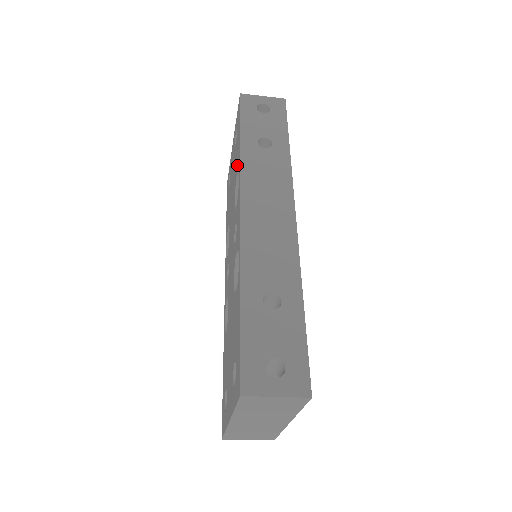
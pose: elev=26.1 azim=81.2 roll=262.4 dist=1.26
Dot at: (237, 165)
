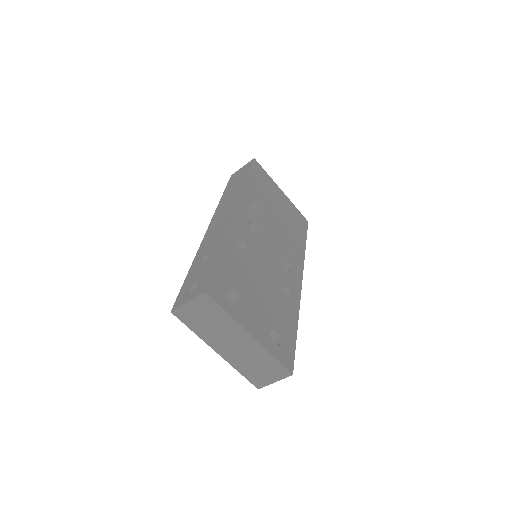
Dot at: occluded
